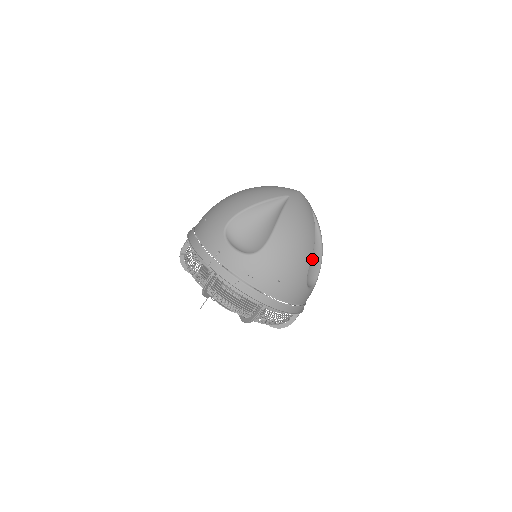
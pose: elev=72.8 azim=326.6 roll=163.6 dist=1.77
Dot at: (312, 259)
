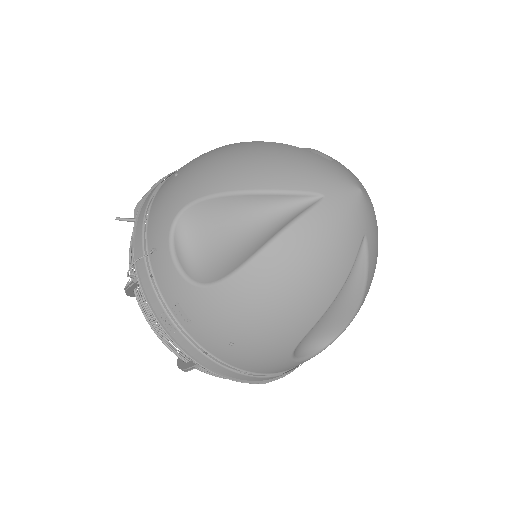
Dot at: (332, 312)
